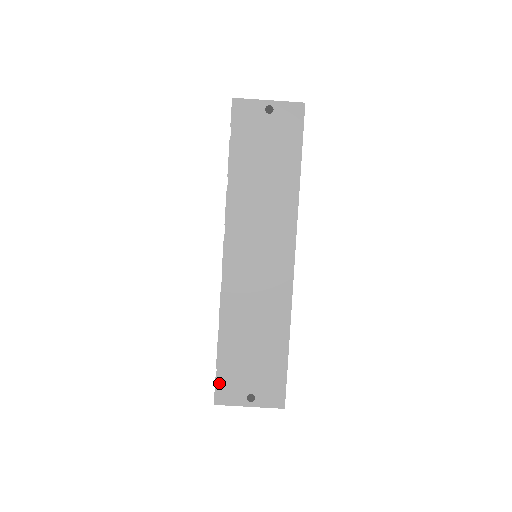
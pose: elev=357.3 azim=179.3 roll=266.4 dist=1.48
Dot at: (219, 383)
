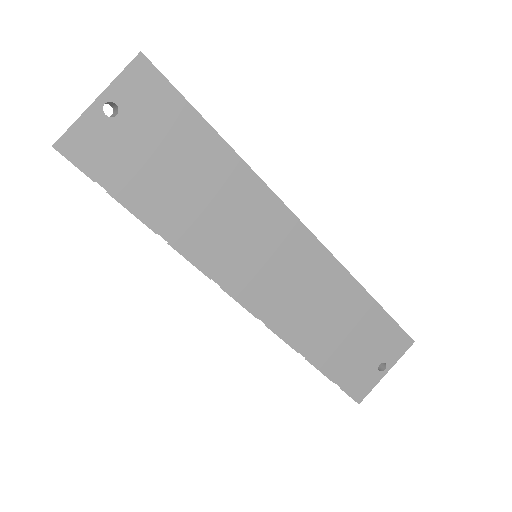
Dot at: (347, 388)
